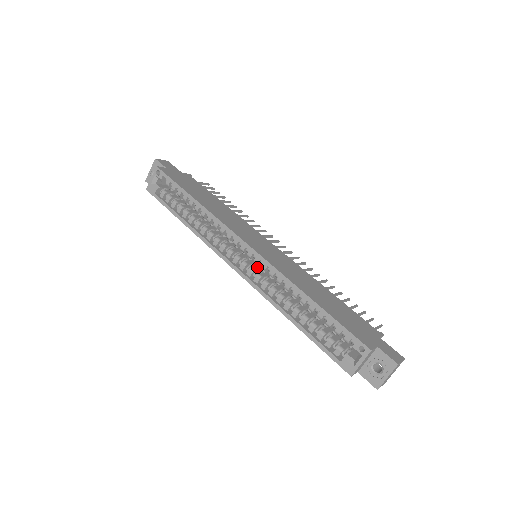
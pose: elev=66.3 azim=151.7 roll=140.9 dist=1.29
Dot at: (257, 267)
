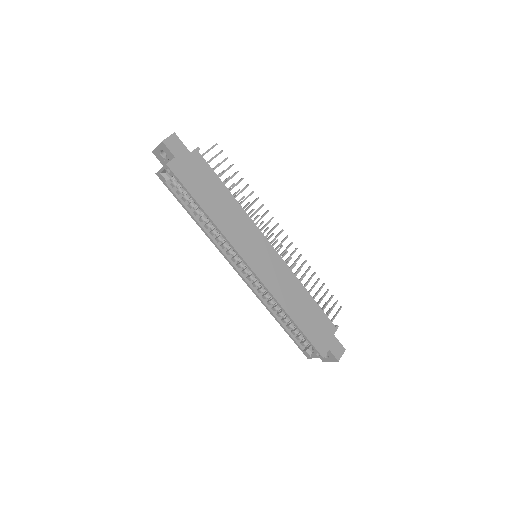
Dot at: occluded
